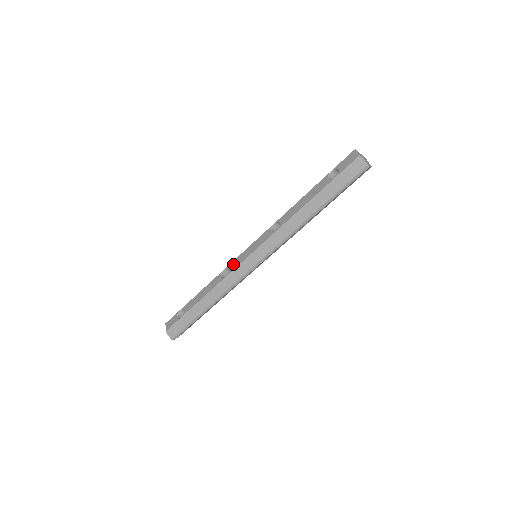
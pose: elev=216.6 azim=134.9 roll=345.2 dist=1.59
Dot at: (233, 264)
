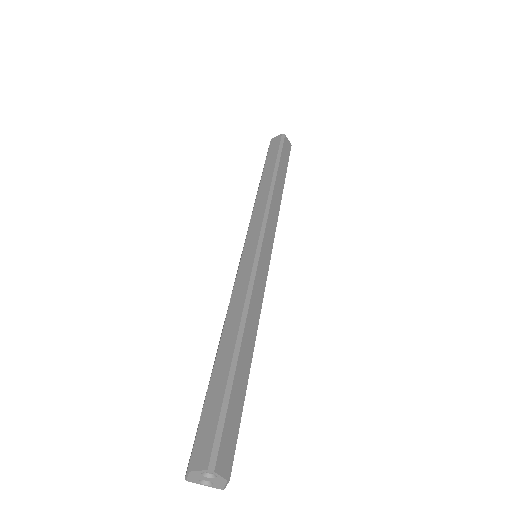
Dot at: occluded
